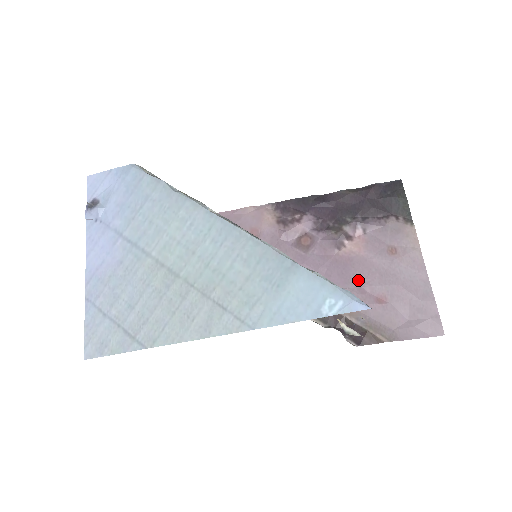
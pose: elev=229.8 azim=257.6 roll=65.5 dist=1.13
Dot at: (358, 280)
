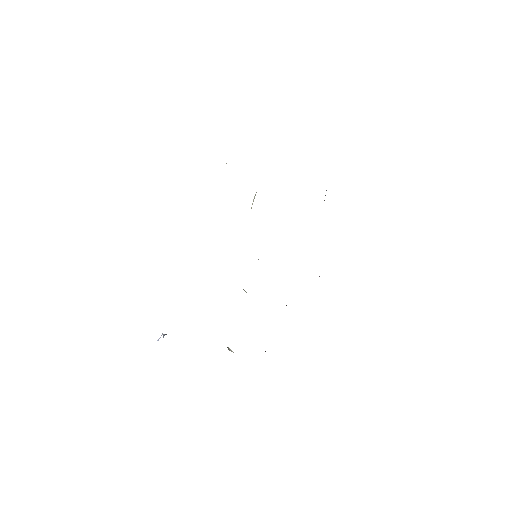
Dot at: occluded
